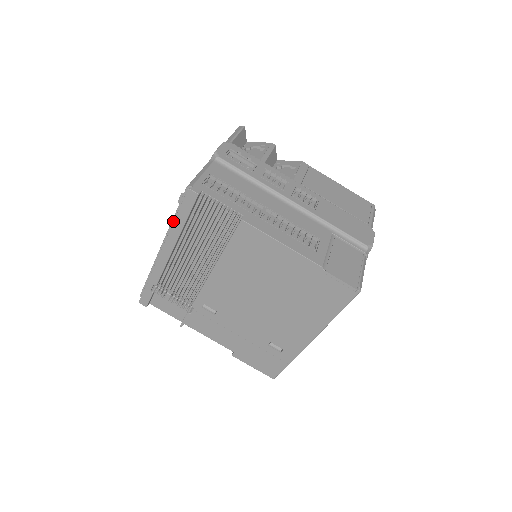
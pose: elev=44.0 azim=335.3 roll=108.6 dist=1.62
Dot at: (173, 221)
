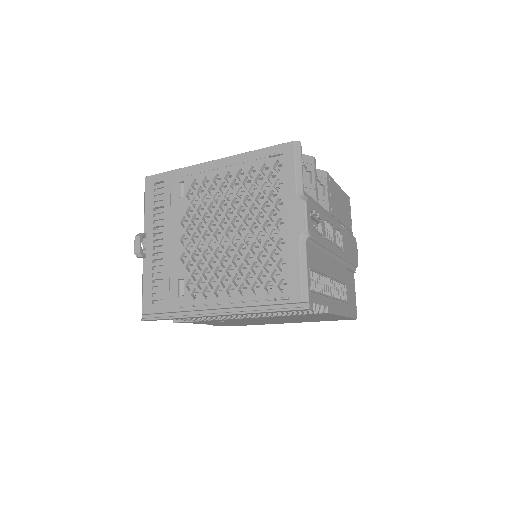
Dot at: (256, 306)
